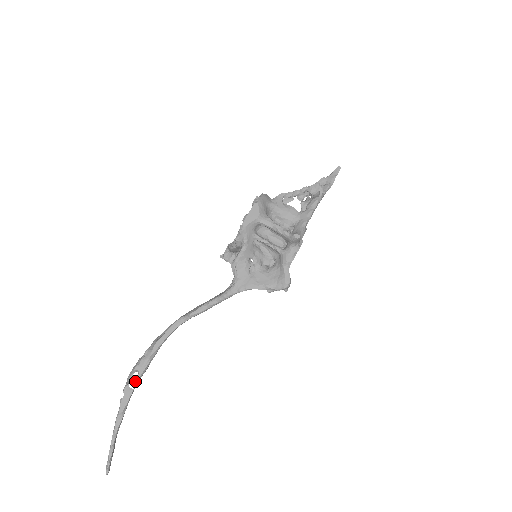
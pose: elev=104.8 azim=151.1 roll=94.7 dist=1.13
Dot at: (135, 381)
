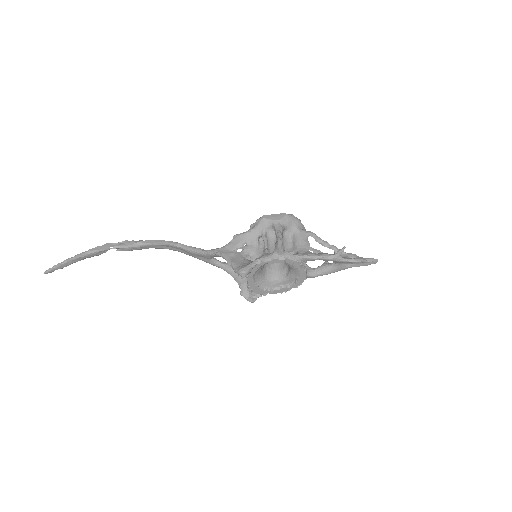
Dot at: (116, 245)
